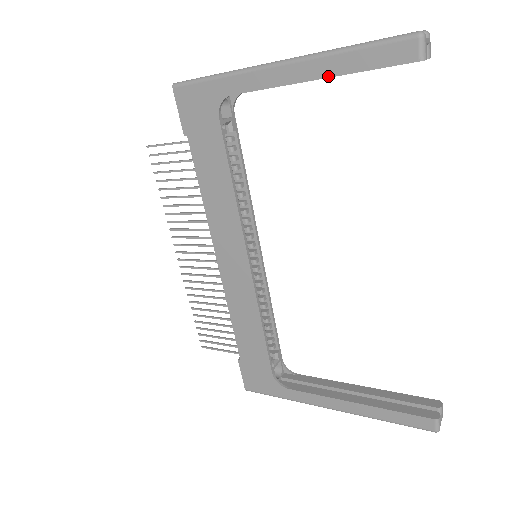
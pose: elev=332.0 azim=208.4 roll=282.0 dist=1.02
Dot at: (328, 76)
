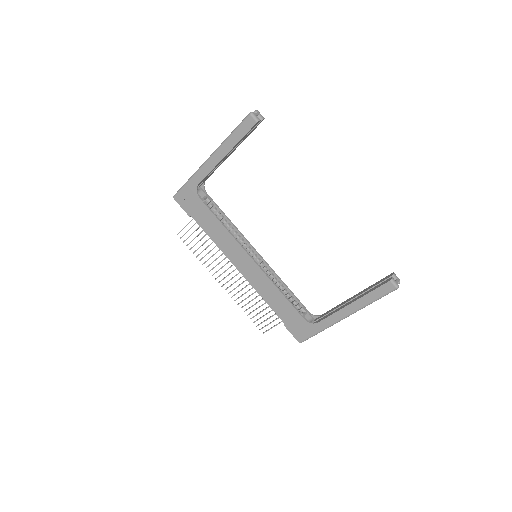
Dot at: (230, 150)
